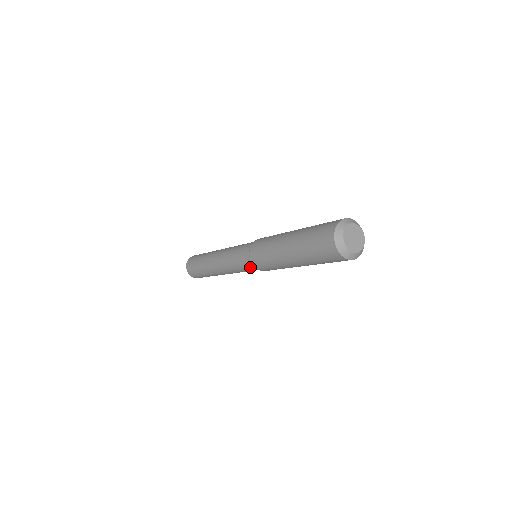
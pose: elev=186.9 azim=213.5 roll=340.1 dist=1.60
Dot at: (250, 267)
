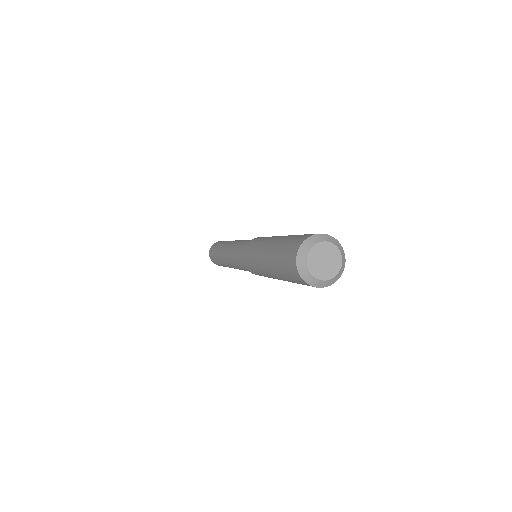
Dot at: occluded
